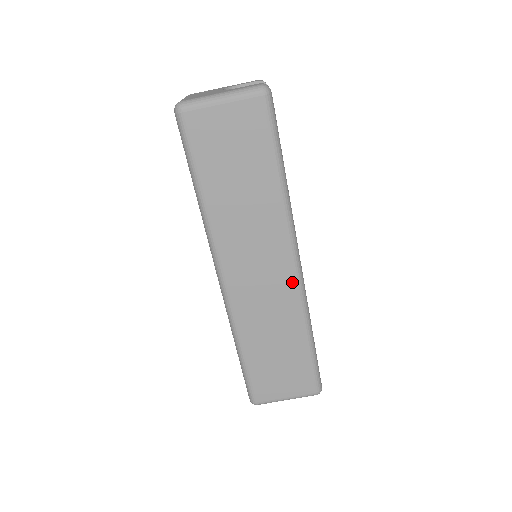
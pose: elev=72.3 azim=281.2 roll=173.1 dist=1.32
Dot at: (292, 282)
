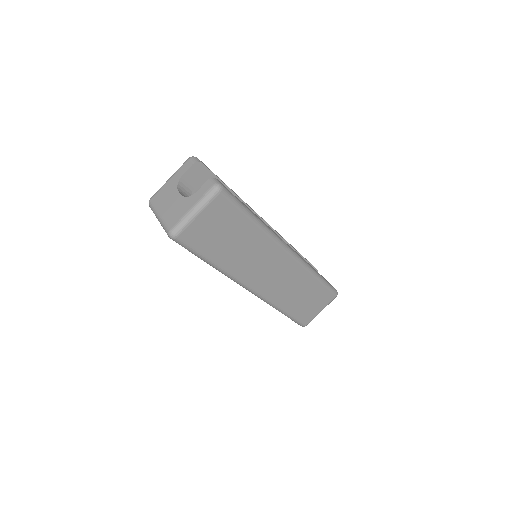
Dot at: (293, 262)
